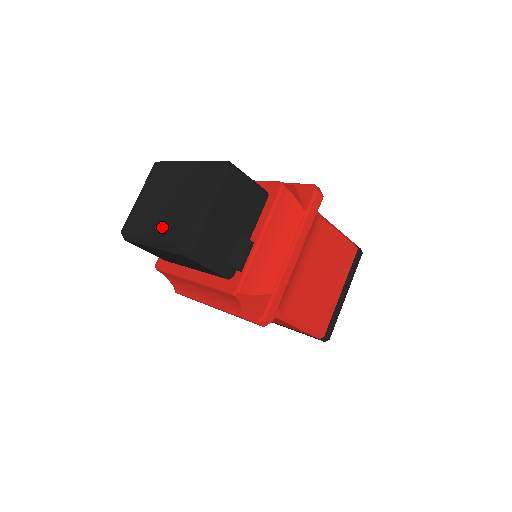
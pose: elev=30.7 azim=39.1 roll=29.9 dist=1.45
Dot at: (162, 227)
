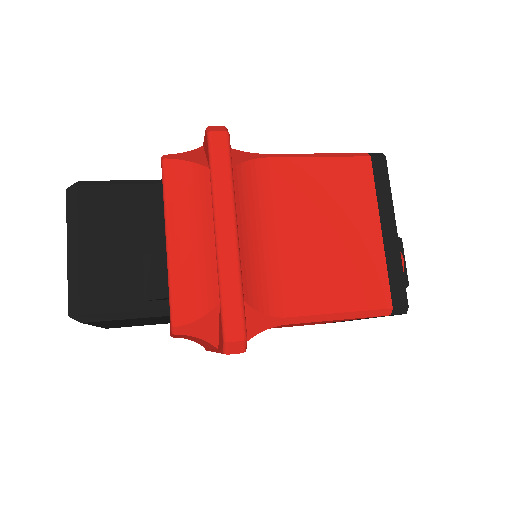
Dot at: occluded
